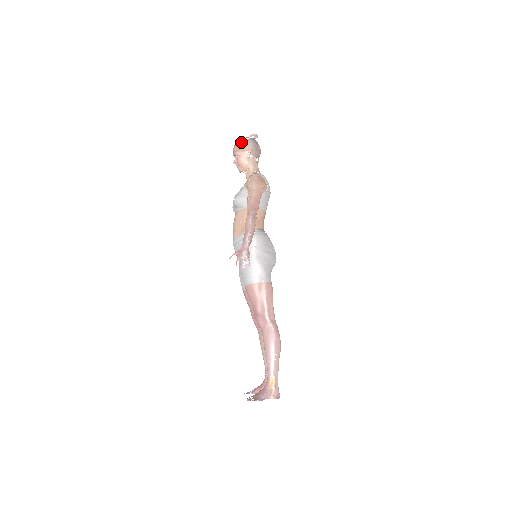
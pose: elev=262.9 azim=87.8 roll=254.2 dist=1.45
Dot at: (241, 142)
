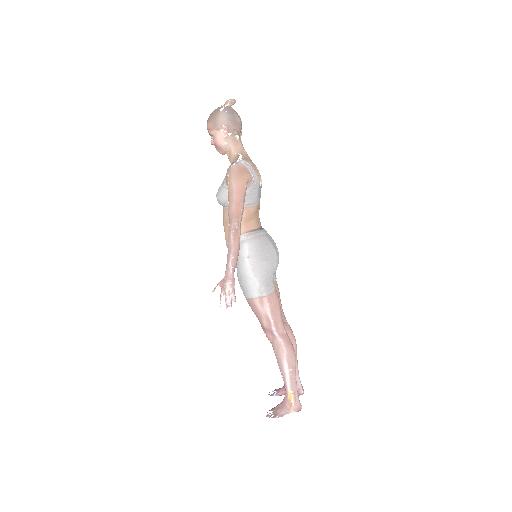
Dot at: (213, 117)
